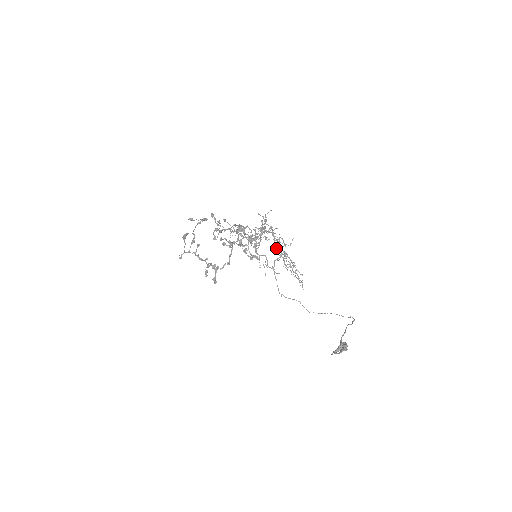
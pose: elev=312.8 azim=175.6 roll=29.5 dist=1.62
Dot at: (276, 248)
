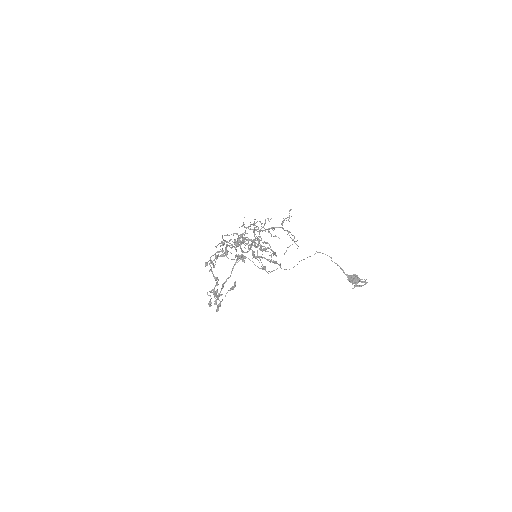
Dot at: (255, 237)
